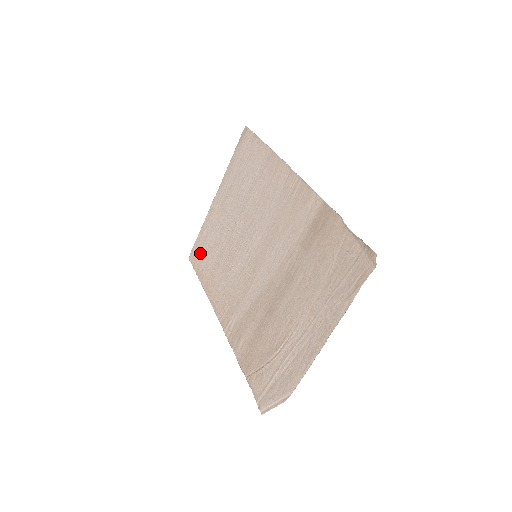
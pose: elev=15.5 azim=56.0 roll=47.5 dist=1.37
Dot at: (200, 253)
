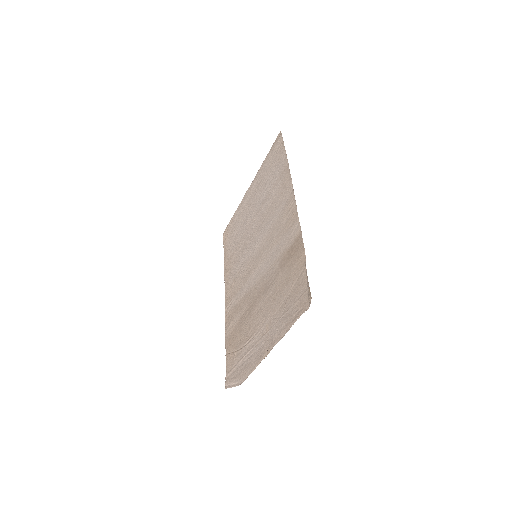
Dot at: (230, 233)
